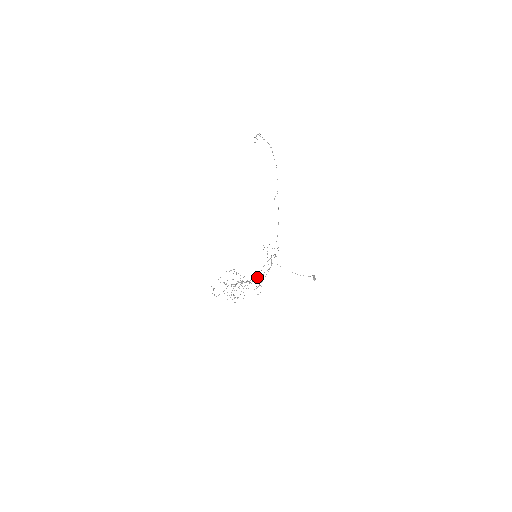
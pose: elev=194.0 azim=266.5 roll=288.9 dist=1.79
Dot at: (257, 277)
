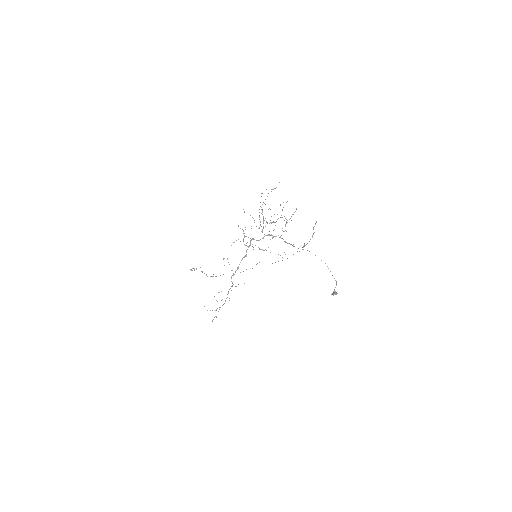
Dot at: occluded
